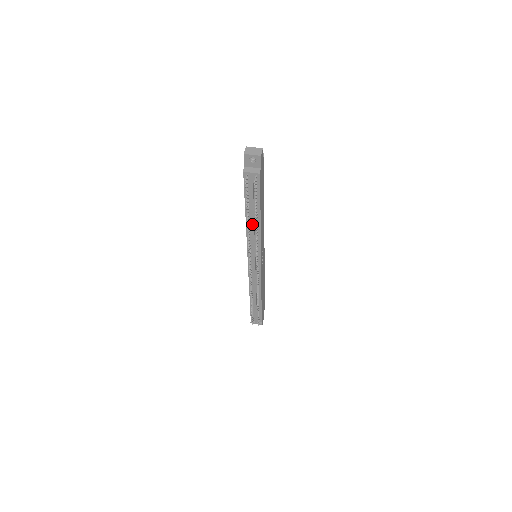
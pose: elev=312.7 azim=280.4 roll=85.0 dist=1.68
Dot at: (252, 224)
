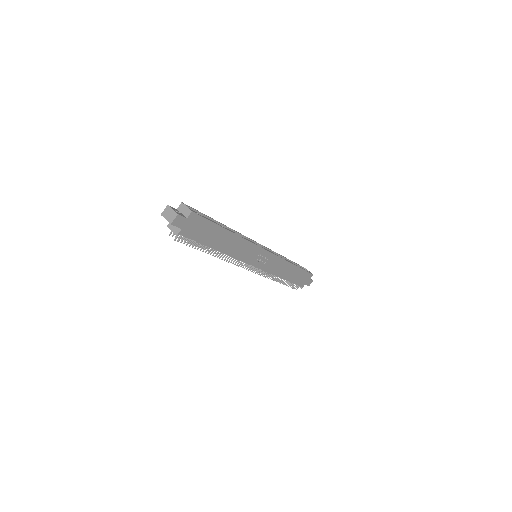
Dot at: occluded
